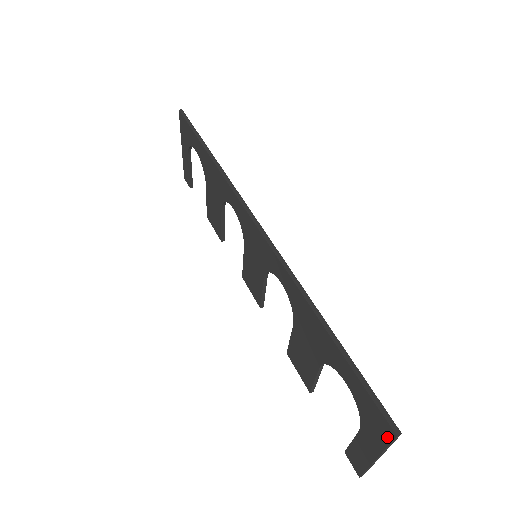
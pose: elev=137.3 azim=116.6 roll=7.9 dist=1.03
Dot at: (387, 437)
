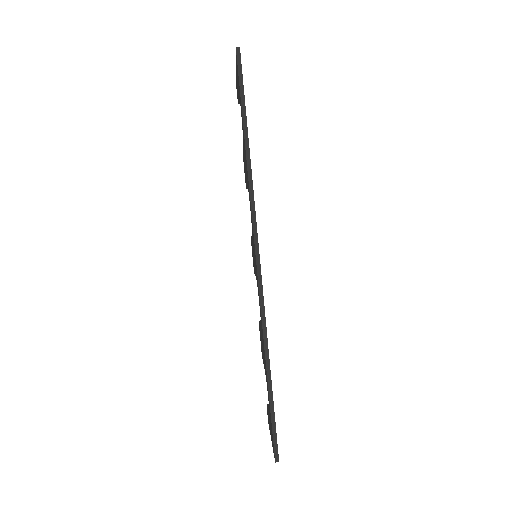
Dot at: occluded
